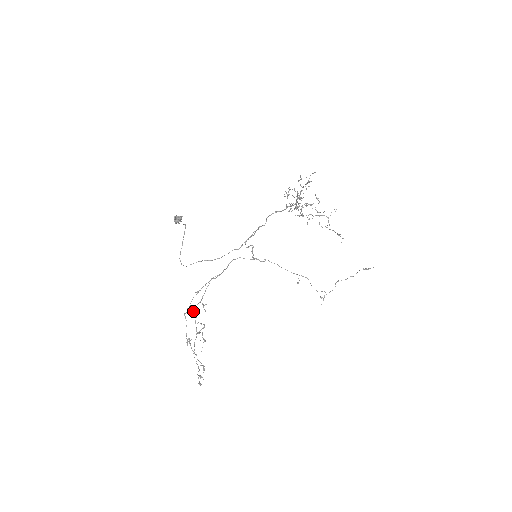
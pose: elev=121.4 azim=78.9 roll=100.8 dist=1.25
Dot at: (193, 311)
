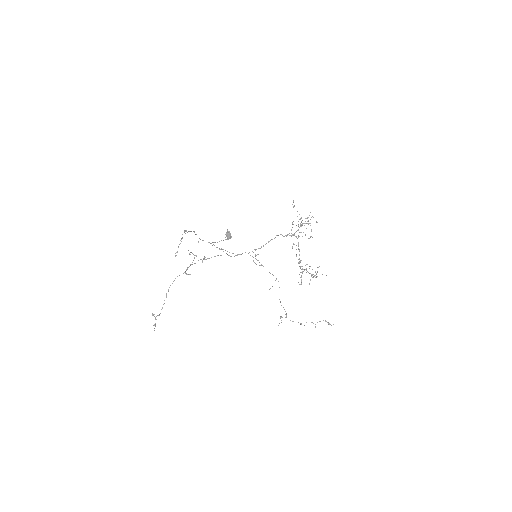
Dot at: occluded
